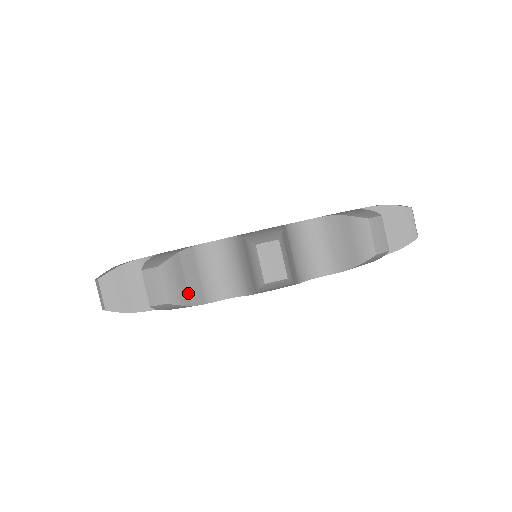
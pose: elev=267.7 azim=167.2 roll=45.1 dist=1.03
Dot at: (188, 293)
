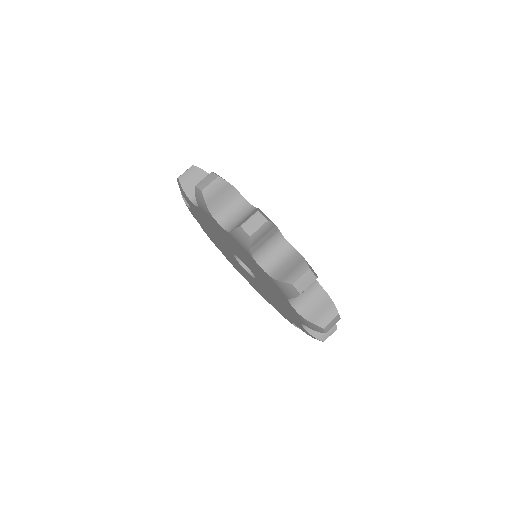
Dot at: (256, 243)
